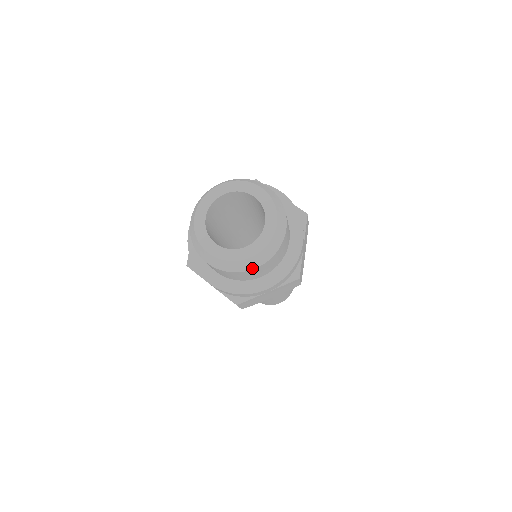
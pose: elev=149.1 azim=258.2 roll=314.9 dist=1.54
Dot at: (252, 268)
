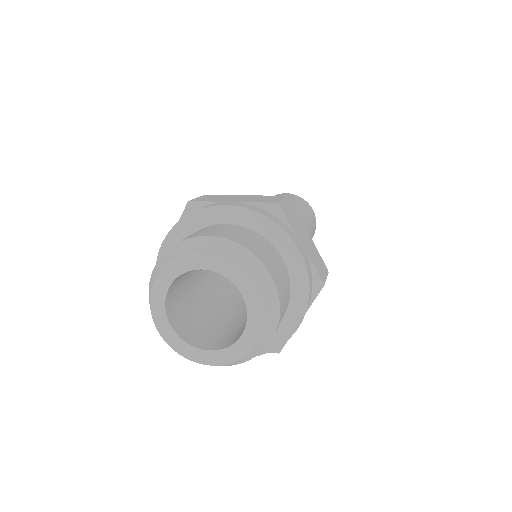
Dot at: occluded
